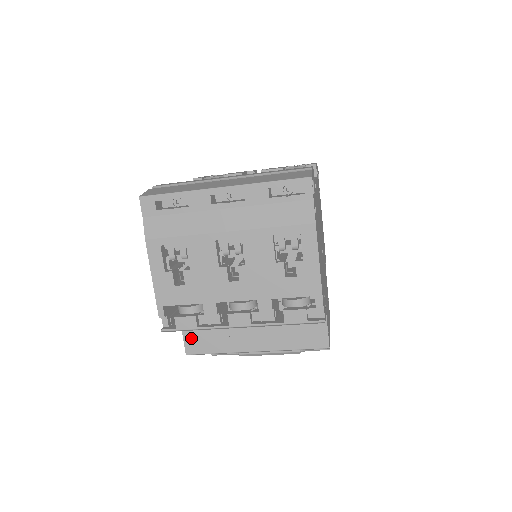
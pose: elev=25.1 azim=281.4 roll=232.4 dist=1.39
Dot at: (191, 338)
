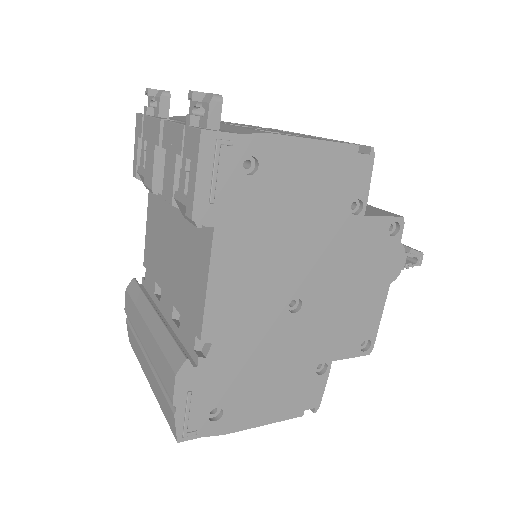
Dot at: occluded
